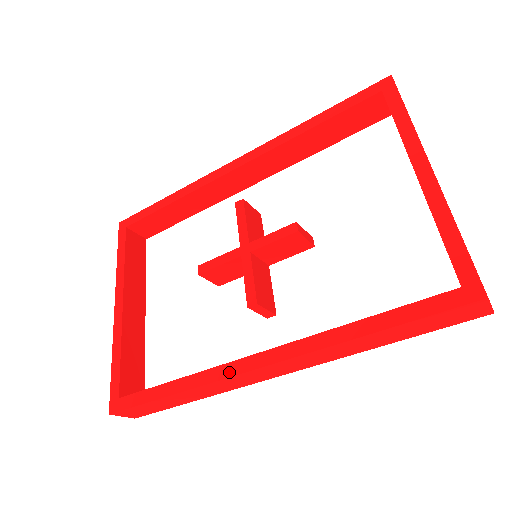
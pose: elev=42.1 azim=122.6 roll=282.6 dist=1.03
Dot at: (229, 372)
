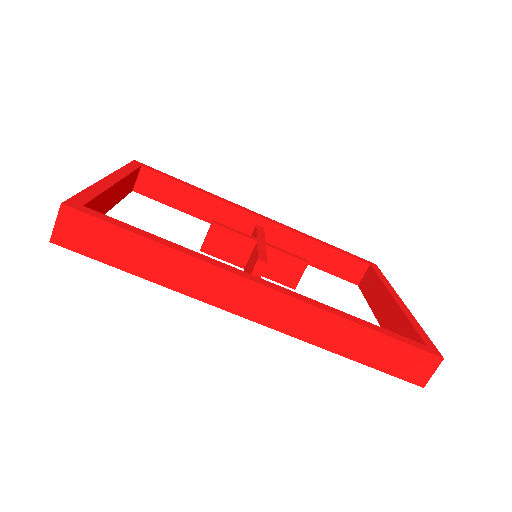
Dot at: (232, 270)
